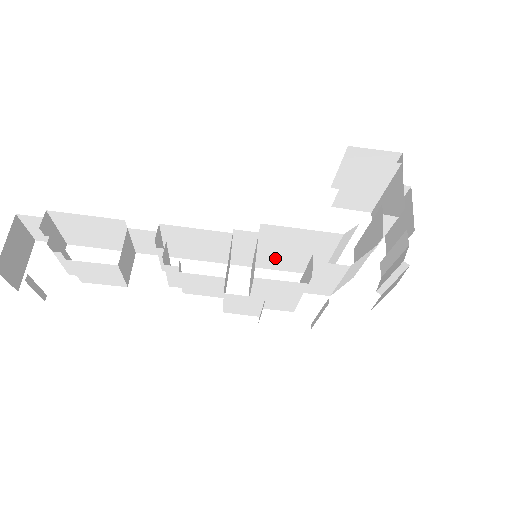
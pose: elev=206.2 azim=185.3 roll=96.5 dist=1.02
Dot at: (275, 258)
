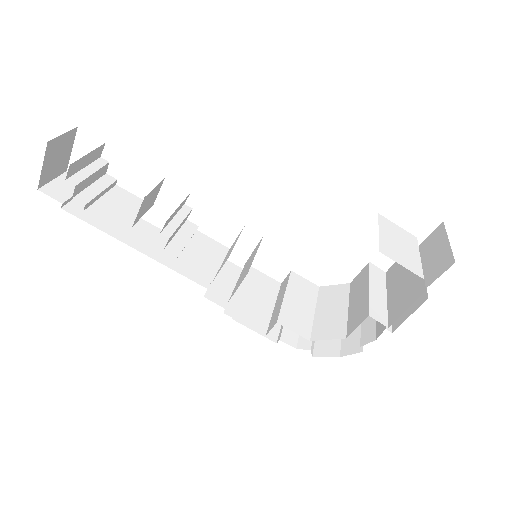
Dot at: occluded
